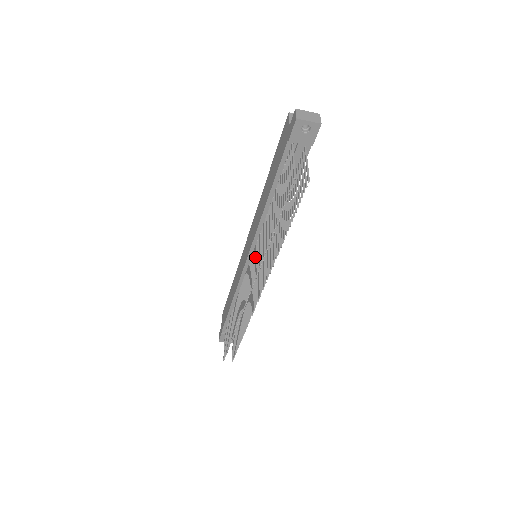
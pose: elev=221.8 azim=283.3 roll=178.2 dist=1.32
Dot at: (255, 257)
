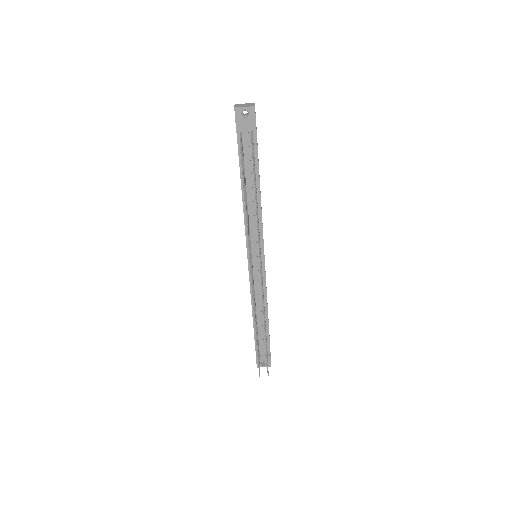
Dot at: occluded
